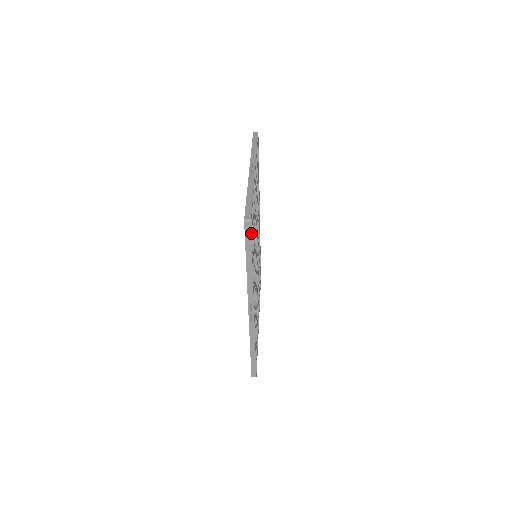
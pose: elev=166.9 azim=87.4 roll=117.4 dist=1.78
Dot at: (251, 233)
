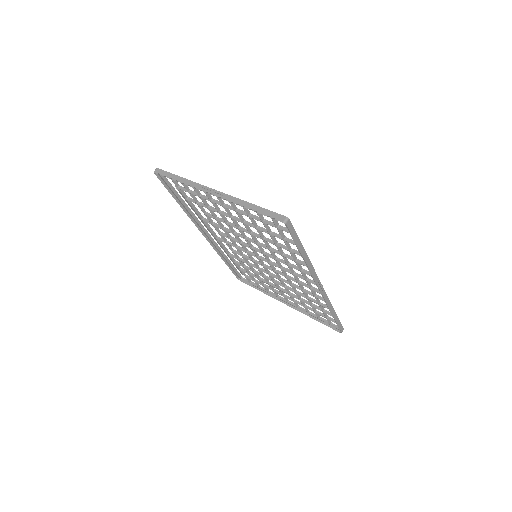
Dot at: (292, 228)
